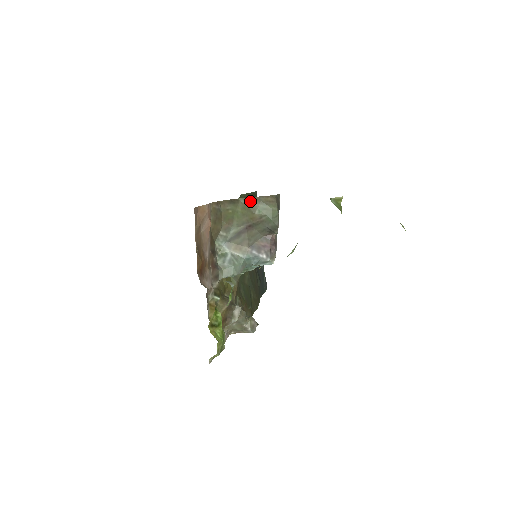
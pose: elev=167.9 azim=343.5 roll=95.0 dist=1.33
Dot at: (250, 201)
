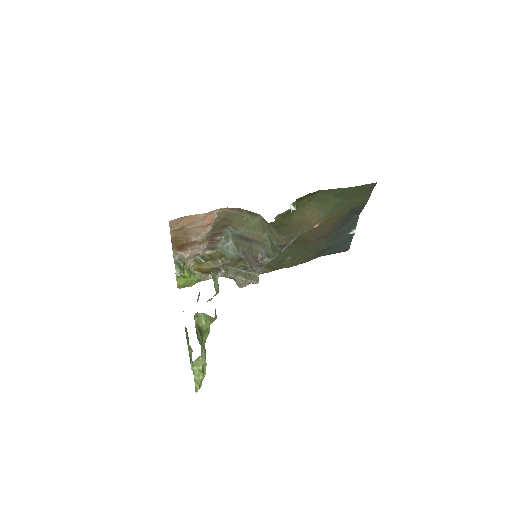
Dot at: (265, 223)
